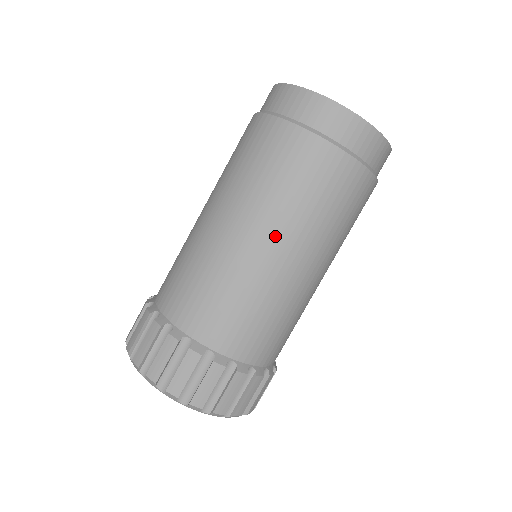
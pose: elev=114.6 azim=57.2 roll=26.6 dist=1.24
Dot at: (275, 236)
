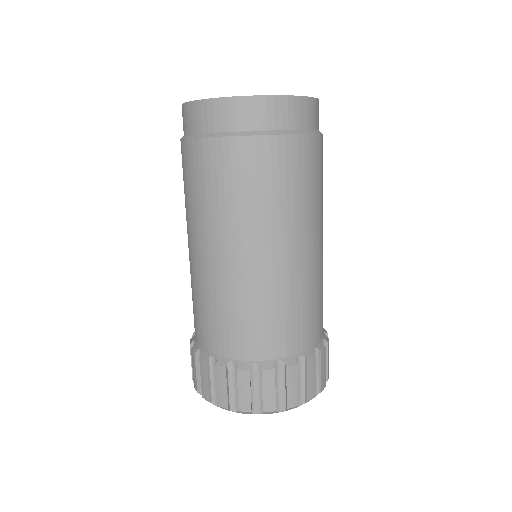
Dot at: (296, 238)
